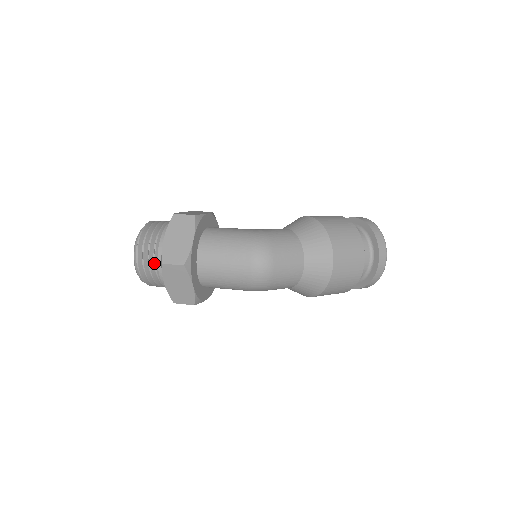
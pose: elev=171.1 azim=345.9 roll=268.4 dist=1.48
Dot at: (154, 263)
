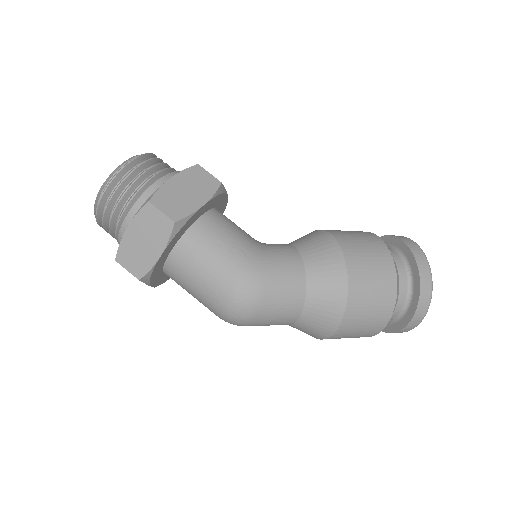
Dot at: occluded
